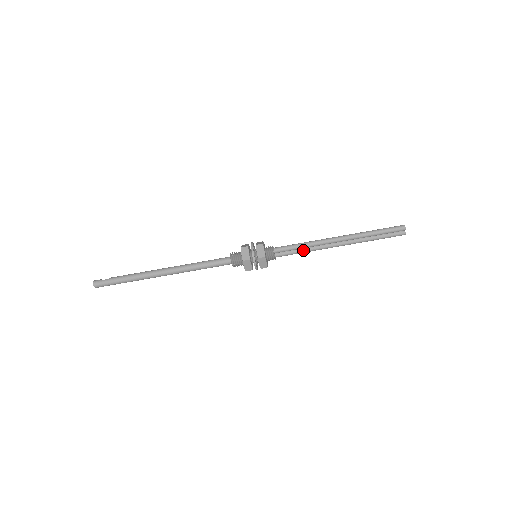
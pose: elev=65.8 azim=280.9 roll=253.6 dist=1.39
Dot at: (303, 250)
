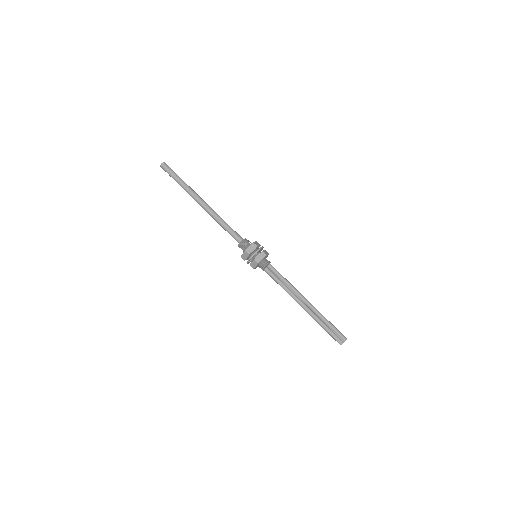
Dot at: (283, 283)
